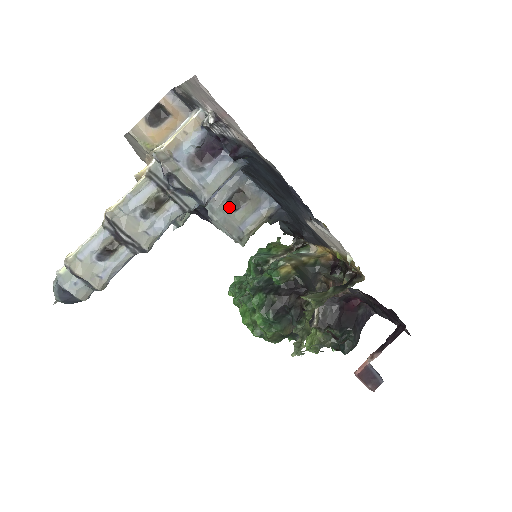
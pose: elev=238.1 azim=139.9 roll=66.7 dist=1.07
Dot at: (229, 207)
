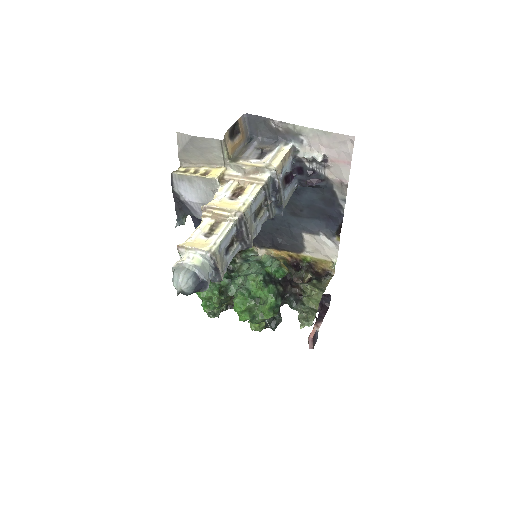
Dot at: occluded
